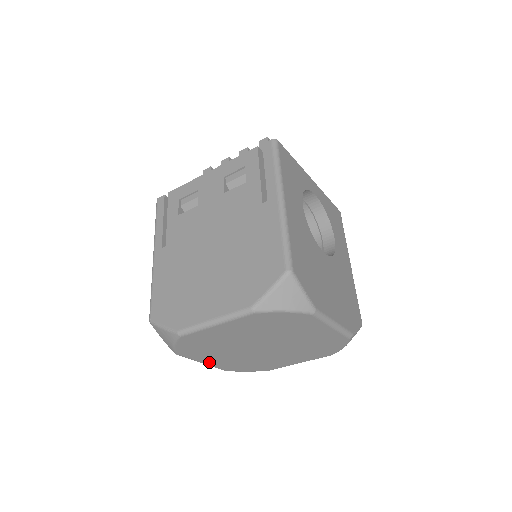
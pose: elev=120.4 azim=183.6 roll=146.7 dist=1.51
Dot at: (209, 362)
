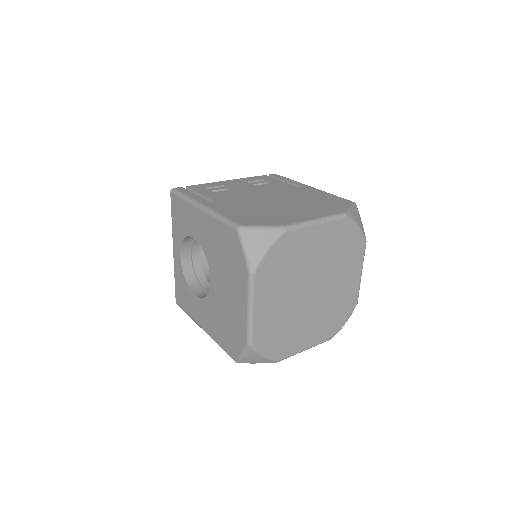
Dot at: (259, 310)
